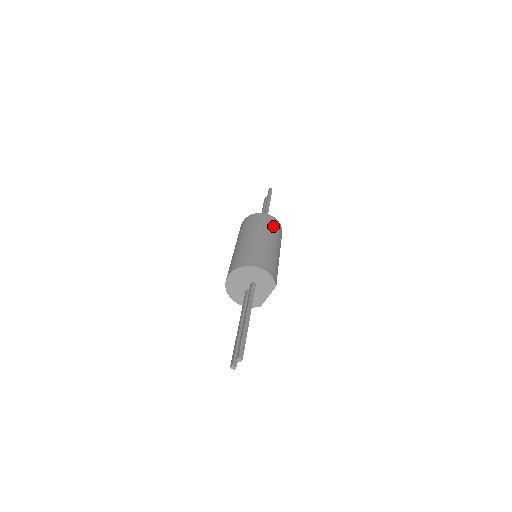
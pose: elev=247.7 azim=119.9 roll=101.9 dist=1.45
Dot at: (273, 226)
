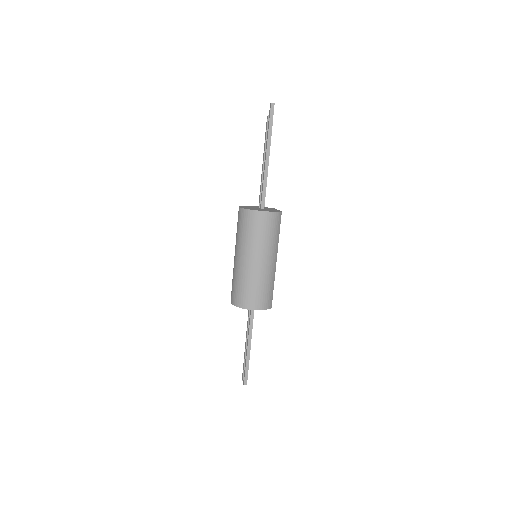
Dot at: (267, 231)
